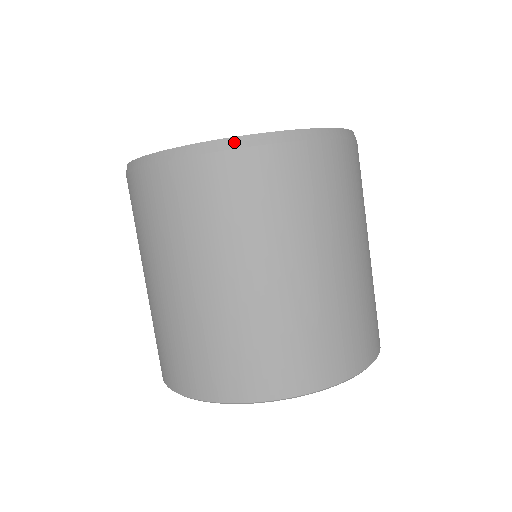
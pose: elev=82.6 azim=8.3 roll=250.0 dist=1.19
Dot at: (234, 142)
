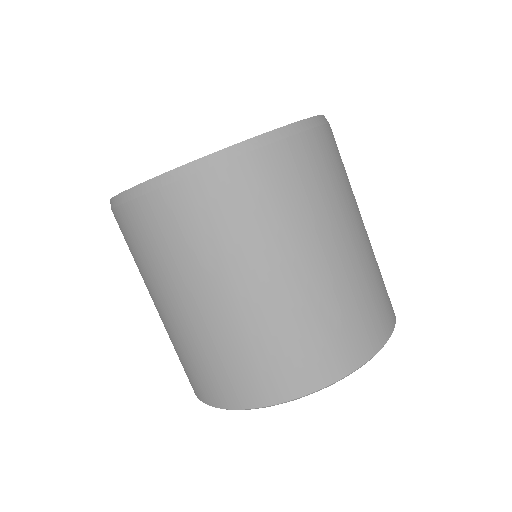
Dot at: (136, 191)
